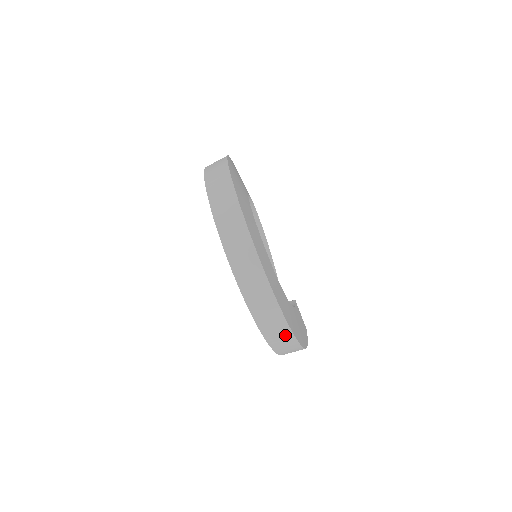
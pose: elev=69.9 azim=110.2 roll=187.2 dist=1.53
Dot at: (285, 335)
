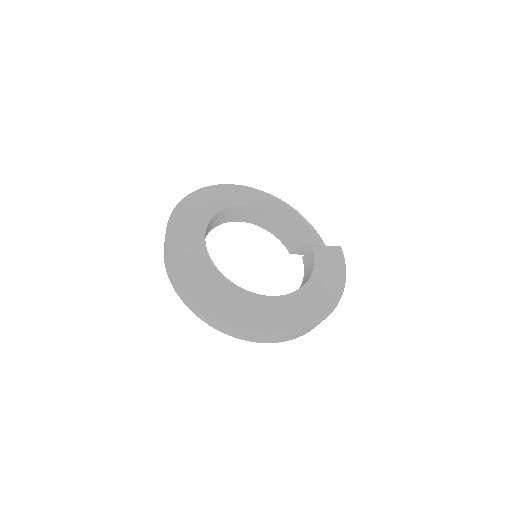
Dot at: (315, 326)
